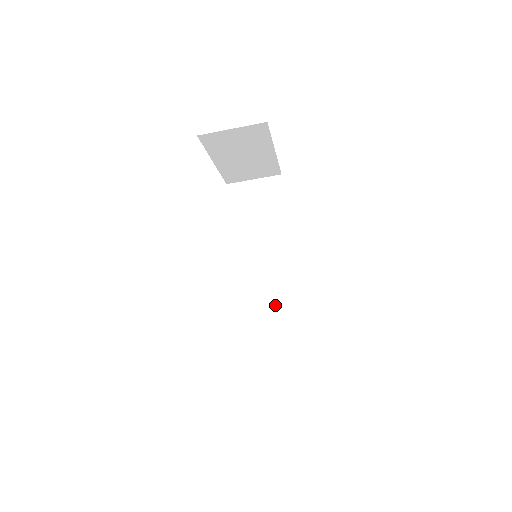
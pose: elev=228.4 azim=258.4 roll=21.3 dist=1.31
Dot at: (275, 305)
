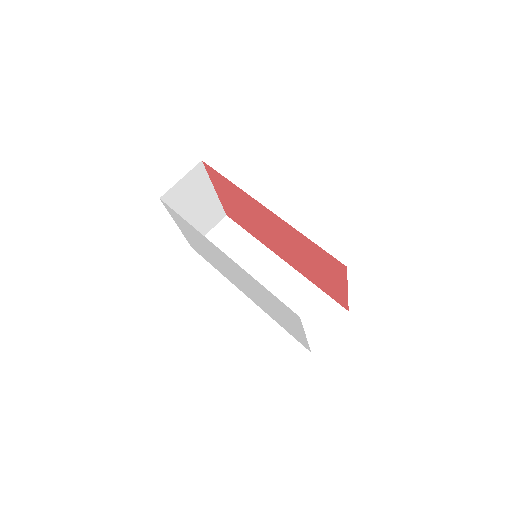
Dot at: (292, 294)
